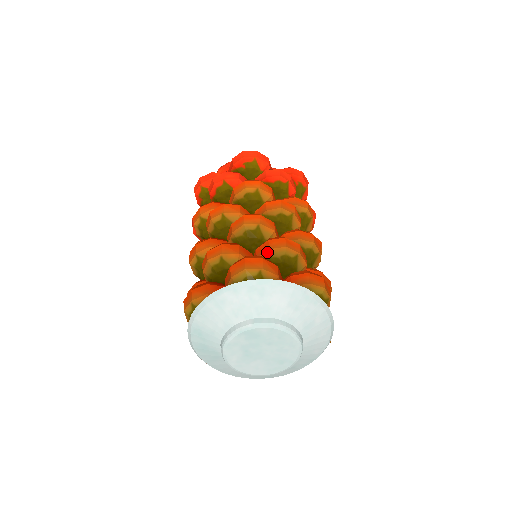
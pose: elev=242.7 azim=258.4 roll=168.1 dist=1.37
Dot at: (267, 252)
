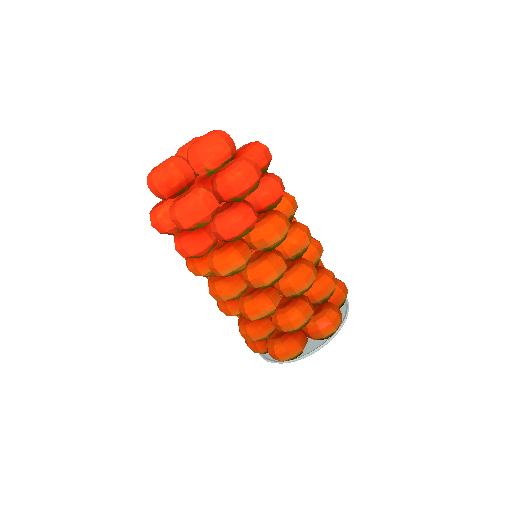
Dot at: occluded
